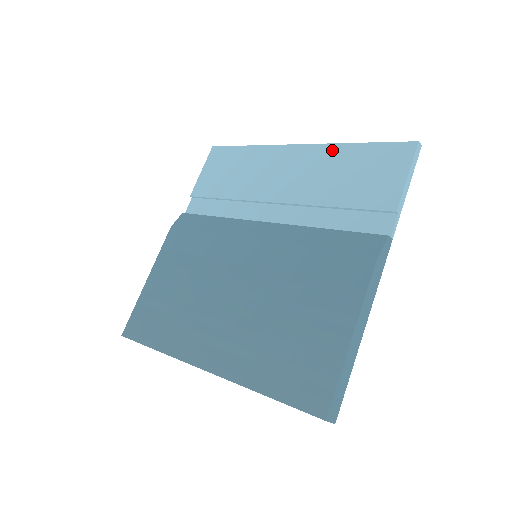
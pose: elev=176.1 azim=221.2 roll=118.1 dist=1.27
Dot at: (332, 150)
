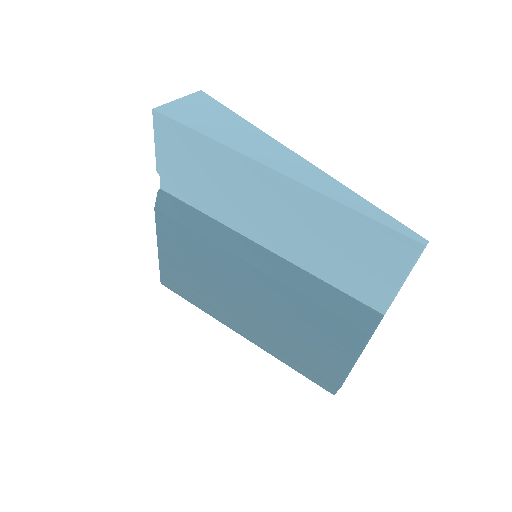
Dot at: (319, 202)
